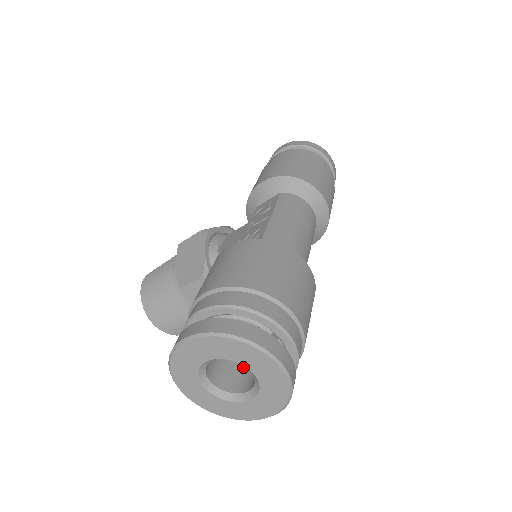
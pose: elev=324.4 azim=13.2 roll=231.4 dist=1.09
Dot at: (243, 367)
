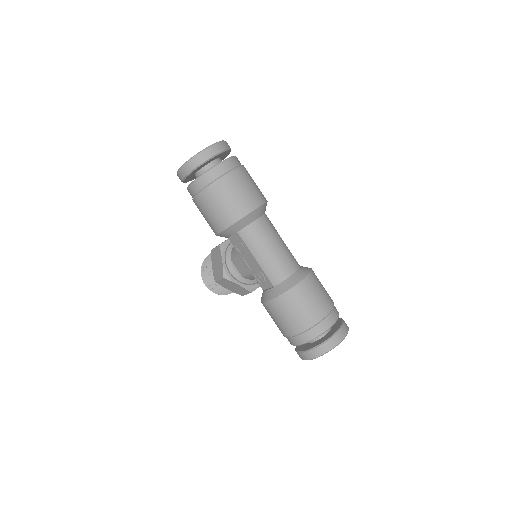
Dot at: occluded
